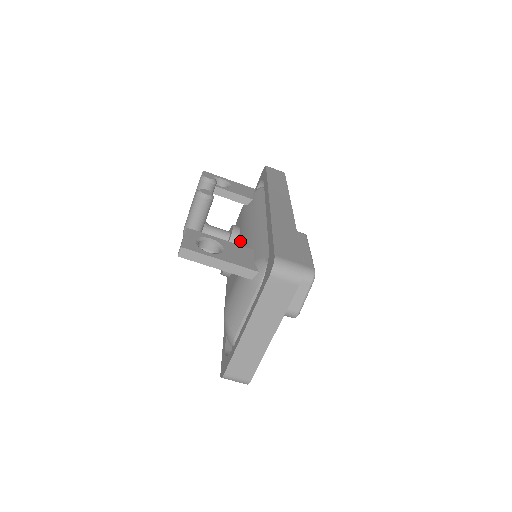
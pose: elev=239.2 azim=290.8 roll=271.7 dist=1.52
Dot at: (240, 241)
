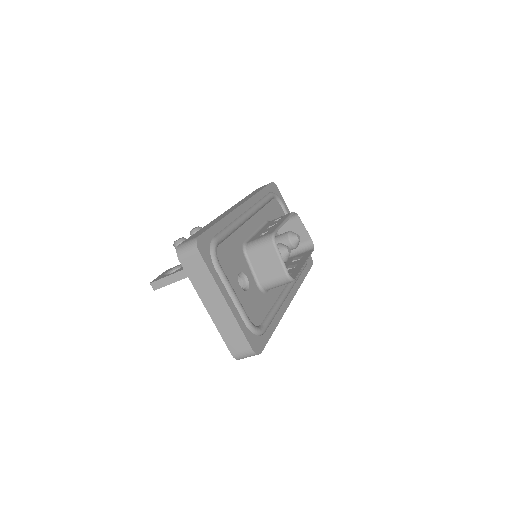
Dot at: occluded
